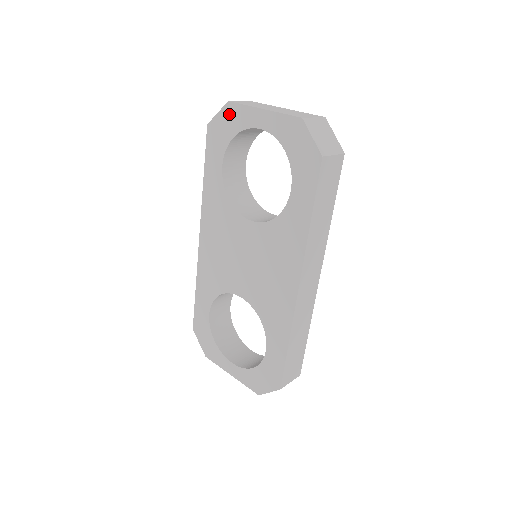
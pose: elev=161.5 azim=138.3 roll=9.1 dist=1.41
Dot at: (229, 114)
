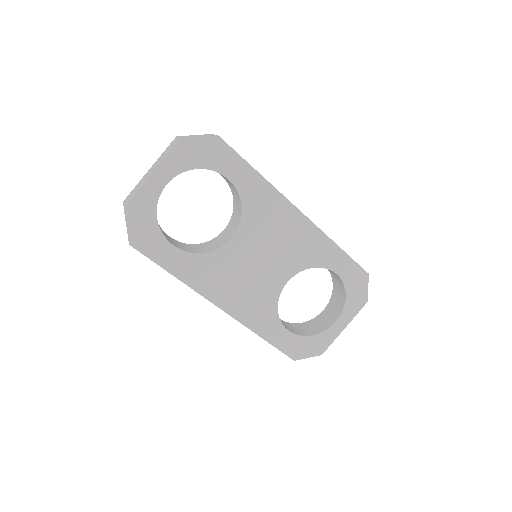
Dot at: (135, 213)
